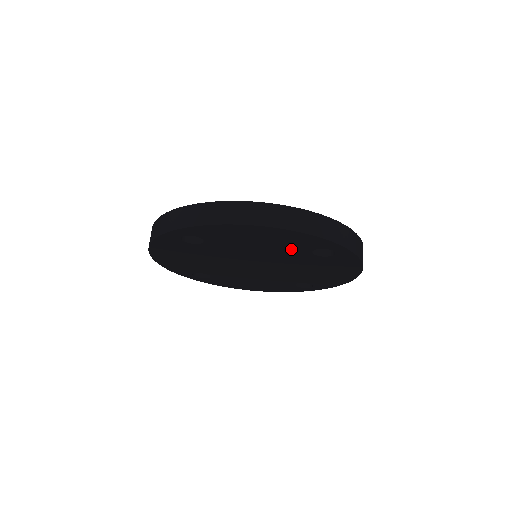
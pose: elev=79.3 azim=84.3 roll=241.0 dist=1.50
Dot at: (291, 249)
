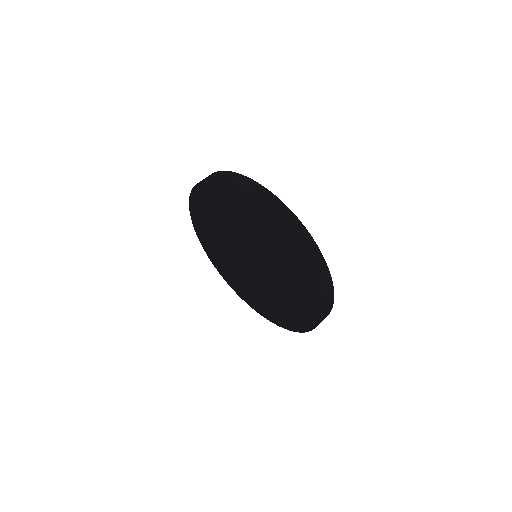
Dot at: (287, 269)
